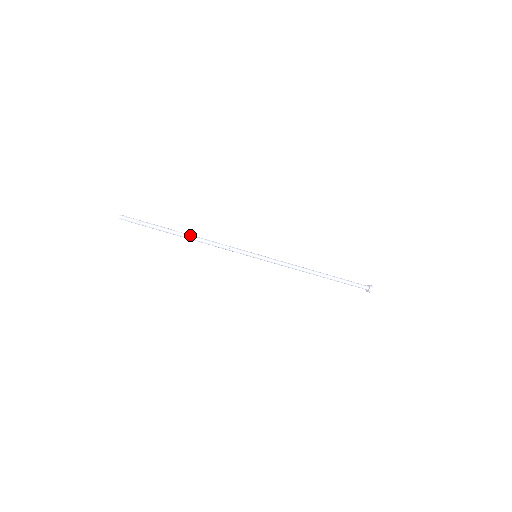
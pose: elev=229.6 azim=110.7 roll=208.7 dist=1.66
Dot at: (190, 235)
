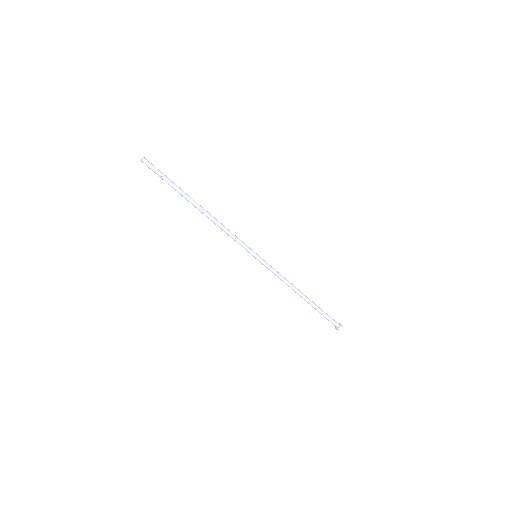
Dot at: (204, 209)
